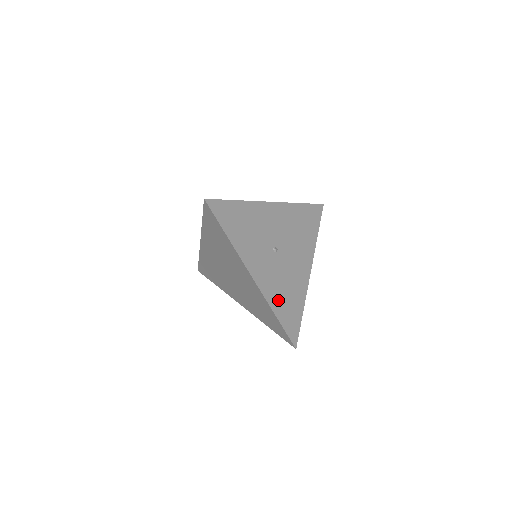
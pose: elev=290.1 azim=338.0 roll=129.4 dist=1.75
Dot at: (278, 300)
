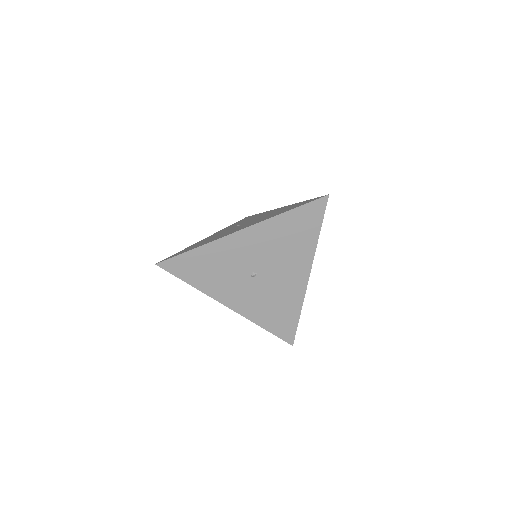
Dot at: (264, 315)
